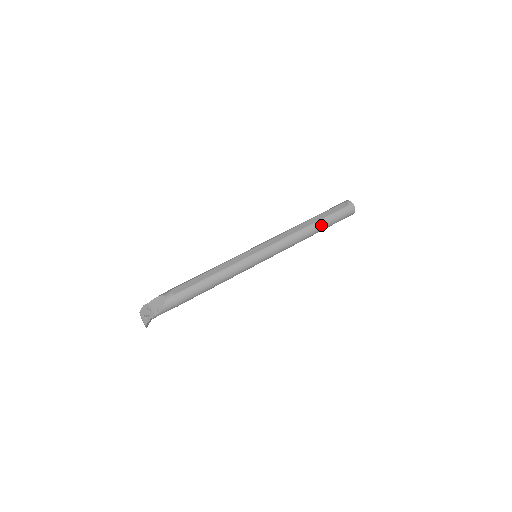
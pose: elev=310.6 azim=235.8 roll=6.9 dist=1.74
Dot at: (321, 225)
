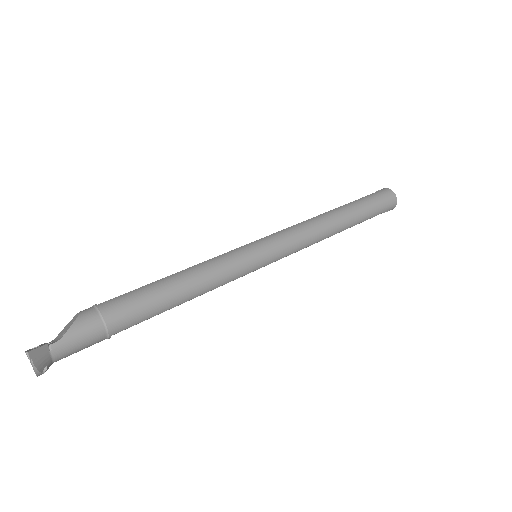
Dot at: (349, 209)
